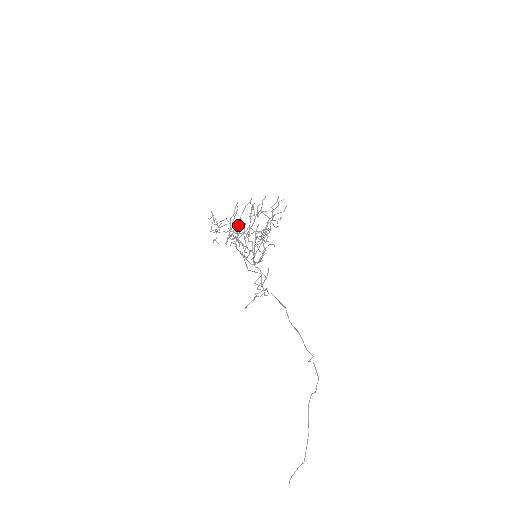
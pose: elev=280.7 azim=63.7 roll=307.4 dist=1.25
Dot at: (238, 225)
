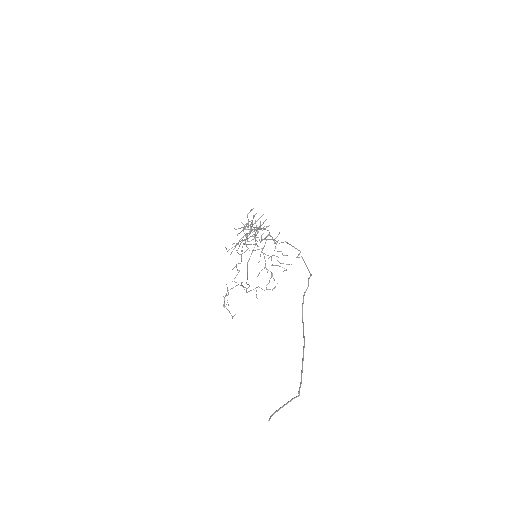
Dot at: (243, 243)
